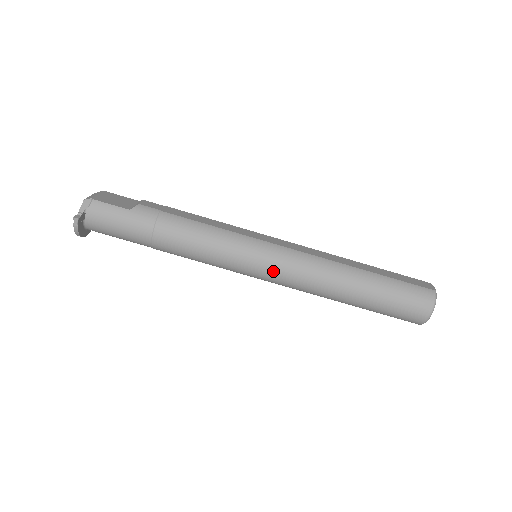
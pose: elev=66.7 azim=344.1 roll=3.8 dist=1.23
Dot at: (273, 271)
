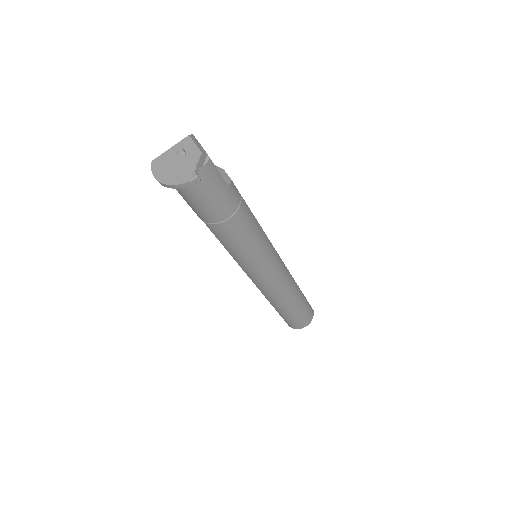
Dot at: (270, 278)
